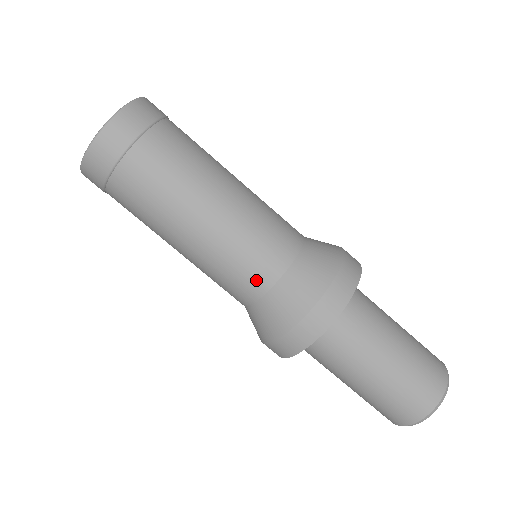
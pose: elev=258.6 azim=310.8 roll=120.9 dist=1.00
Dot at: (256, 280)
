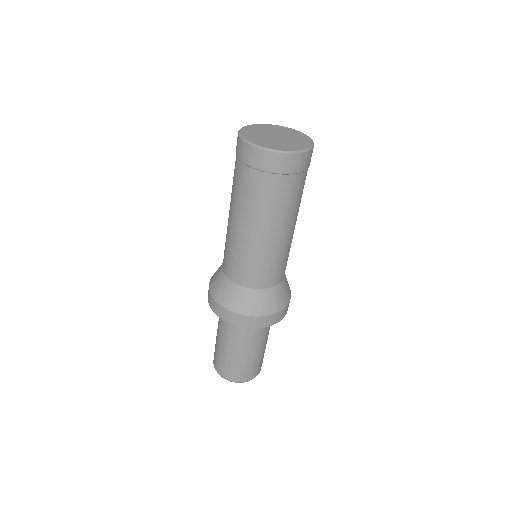
Dot at: (253, 280)
